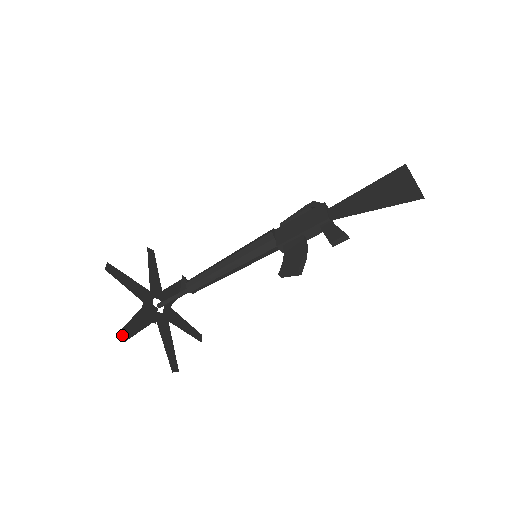
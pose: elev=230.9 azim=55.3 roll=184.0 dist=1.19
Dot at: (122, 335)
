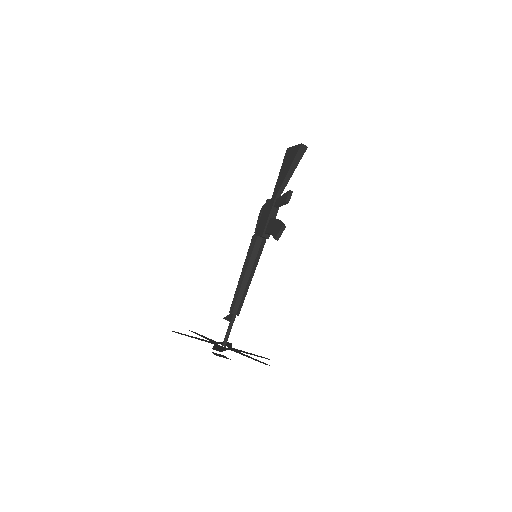
Dot at: occluded
